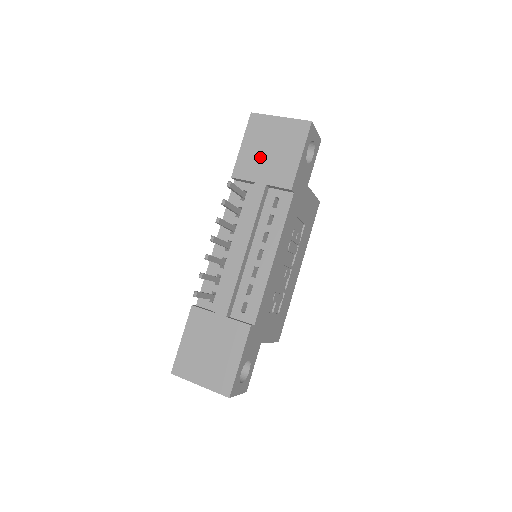
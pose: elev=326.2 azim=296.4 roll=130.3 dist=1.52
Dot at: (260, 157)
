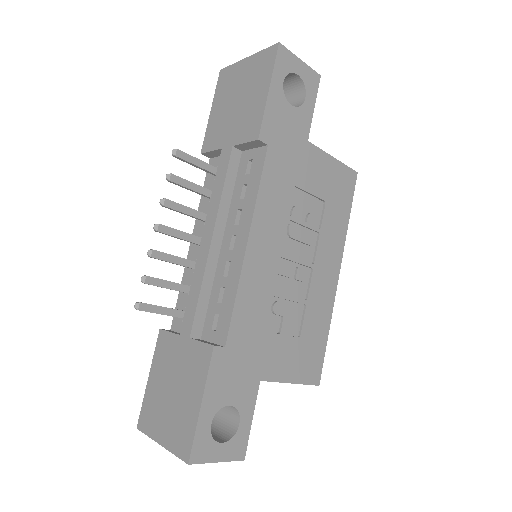
Dot at: (227, 116)
